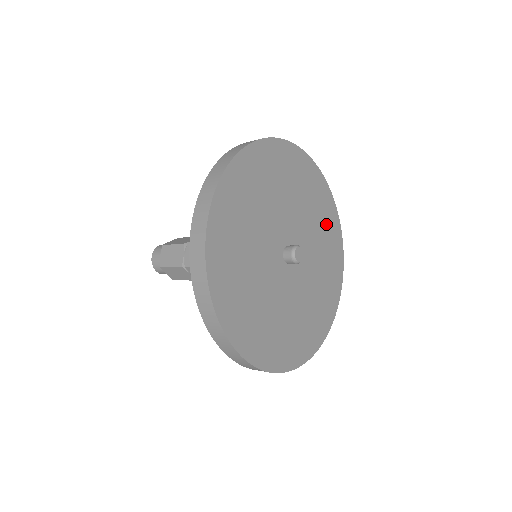
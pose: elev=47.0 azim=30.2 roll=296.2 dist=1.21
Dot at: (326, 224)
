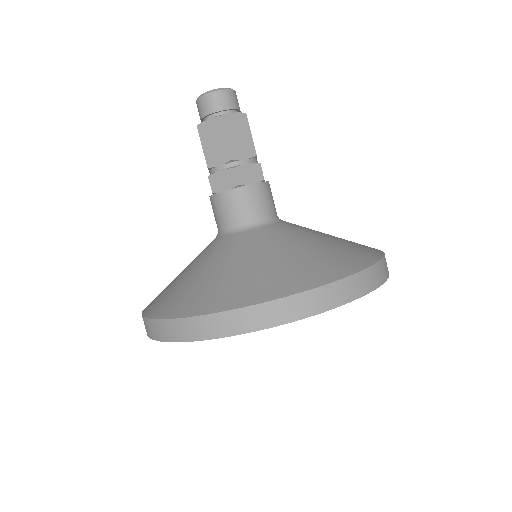
Dot at: occluded
